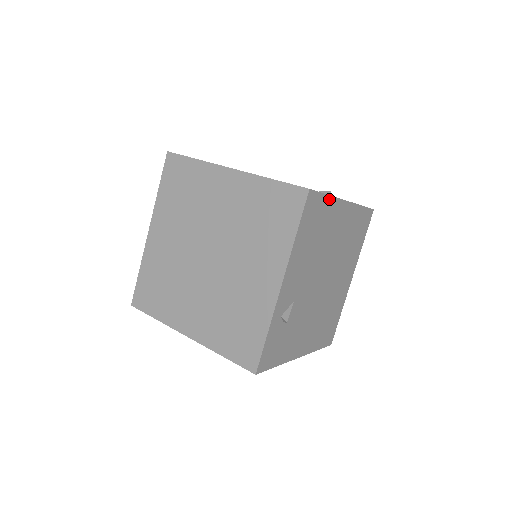
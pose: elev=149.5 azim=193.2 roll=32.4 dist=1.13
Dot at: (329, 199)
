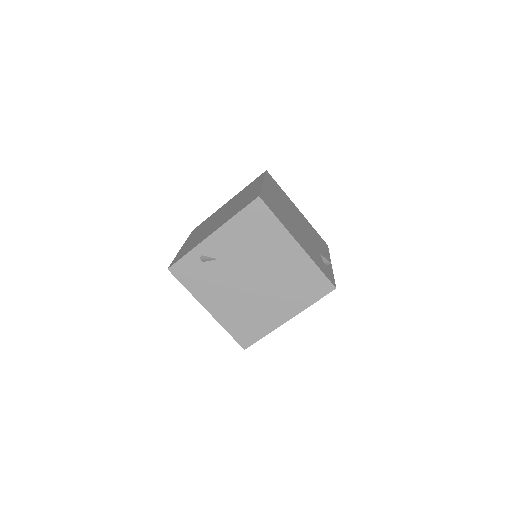
Dot at: (278, 223)
